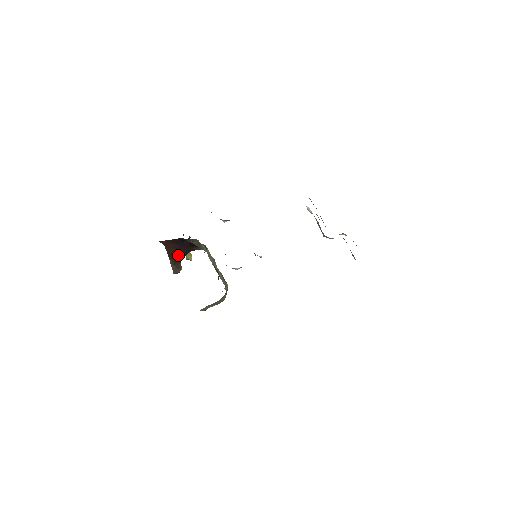
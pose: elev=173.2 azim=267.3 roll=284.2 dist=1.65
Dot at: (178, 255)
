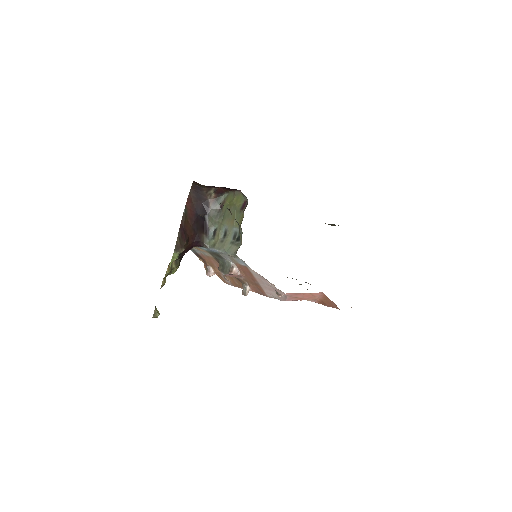
Dot at: (187, 233)
